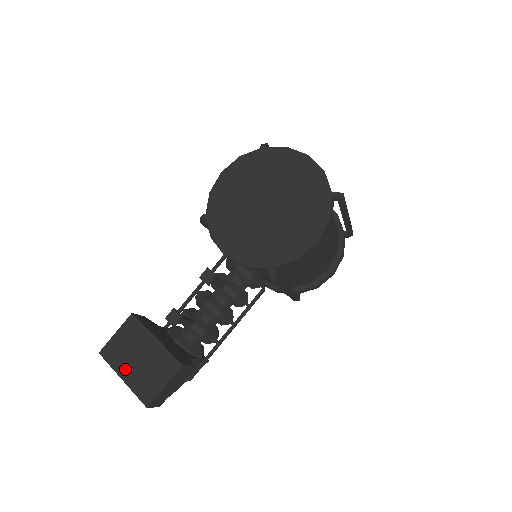
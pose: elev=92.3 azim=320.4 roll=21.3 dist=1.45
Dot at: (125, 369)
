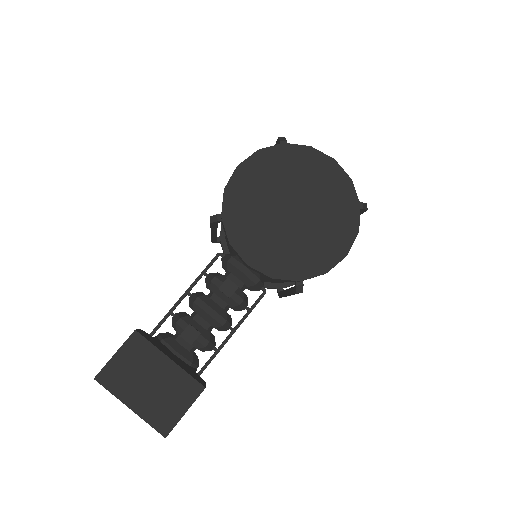
Dot at: (133, 396)
